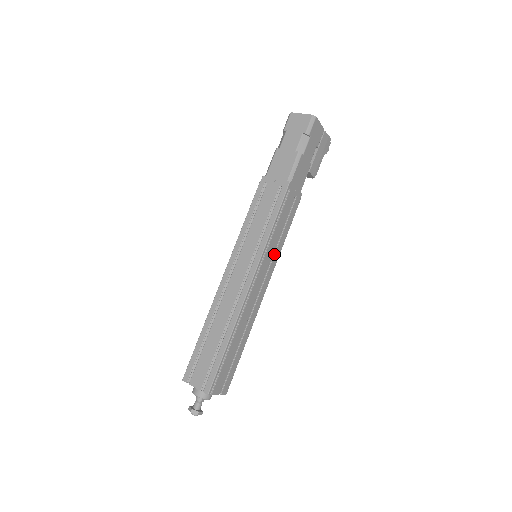
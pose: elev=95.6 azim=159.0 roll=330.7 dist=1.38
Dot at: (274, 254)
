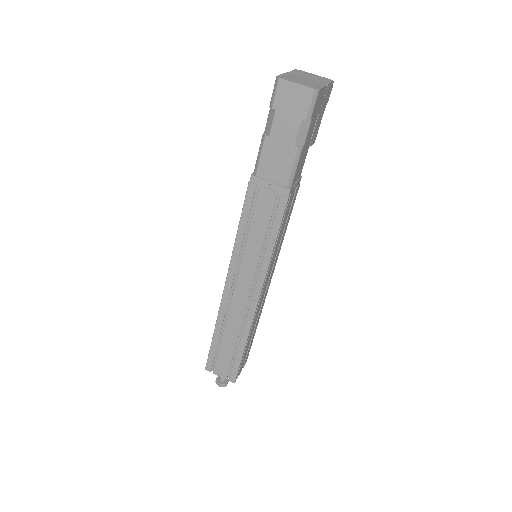
Dot at: (277, 253)
